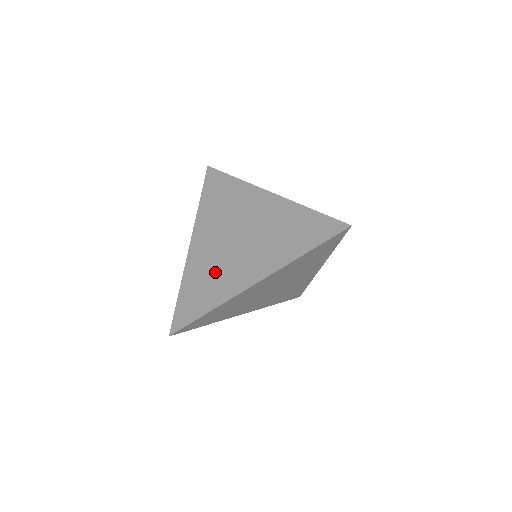
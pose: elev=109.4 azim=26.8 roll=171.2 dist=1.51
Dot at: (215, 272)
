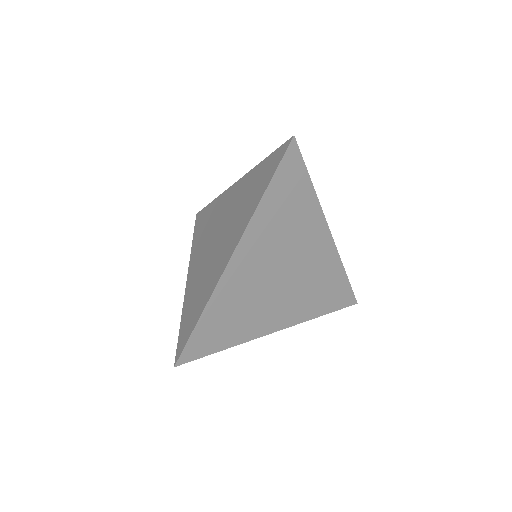
Dot at: (203, 279)
